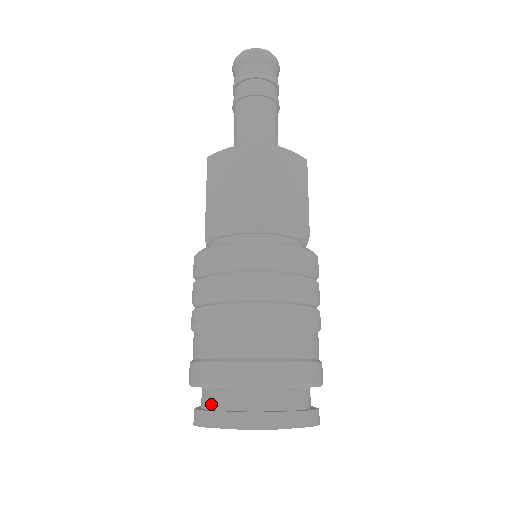
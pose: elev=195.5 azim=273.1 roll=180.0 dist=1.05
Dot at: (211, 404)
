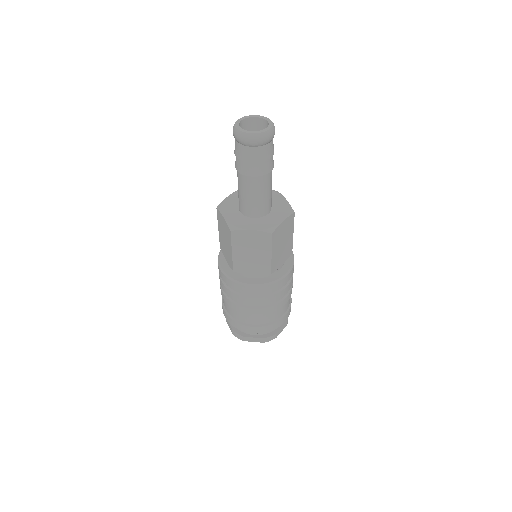
Dot at: occluded
